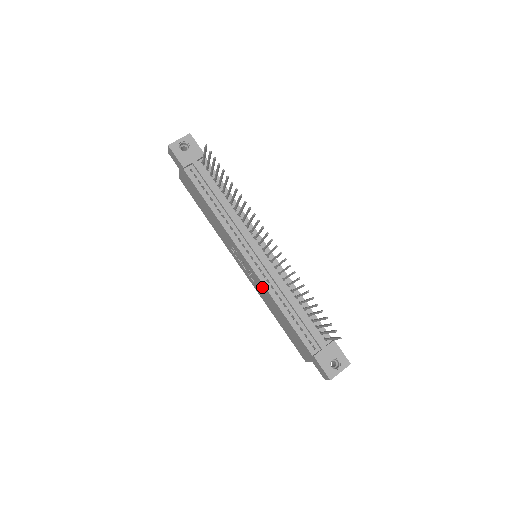
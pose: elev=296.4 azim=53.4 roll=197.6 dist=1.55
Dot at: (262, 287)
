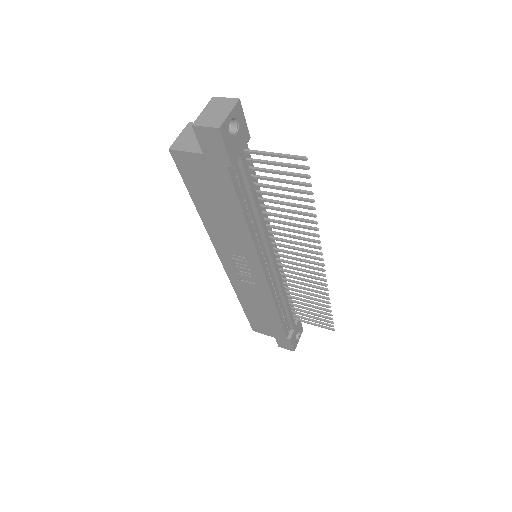
Dot at: (262, 292)
